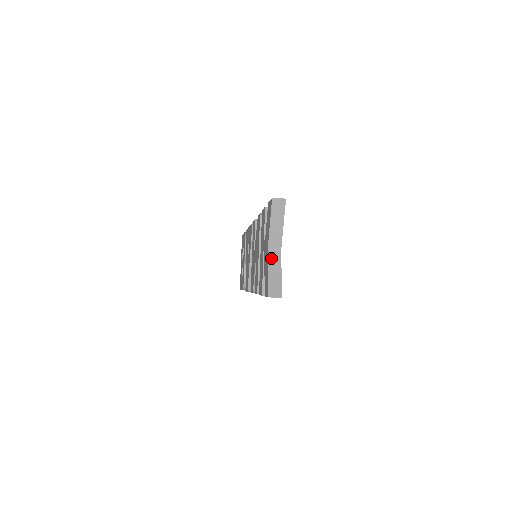
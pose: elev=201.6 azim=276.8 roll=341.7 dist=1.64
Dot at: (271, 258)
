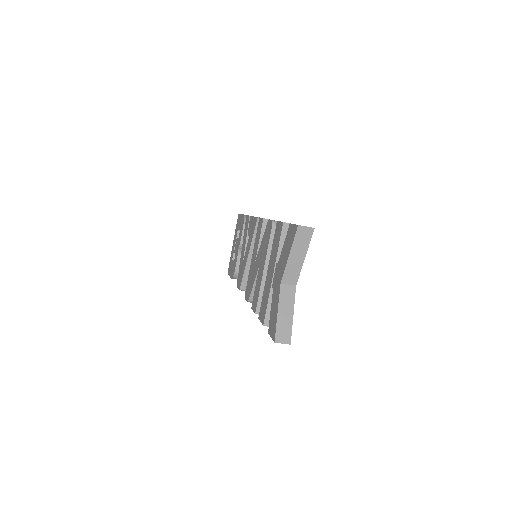
Dot at: (284, 293)
